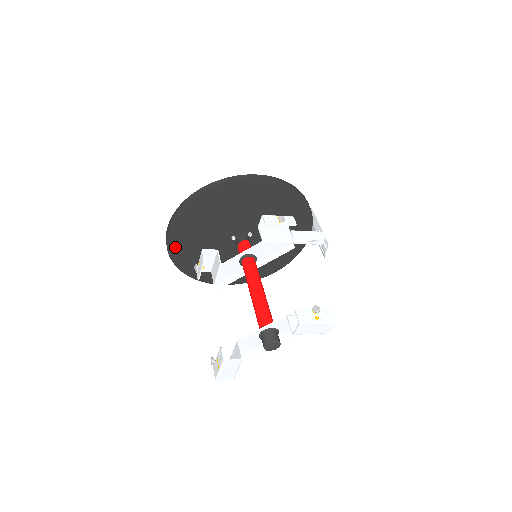
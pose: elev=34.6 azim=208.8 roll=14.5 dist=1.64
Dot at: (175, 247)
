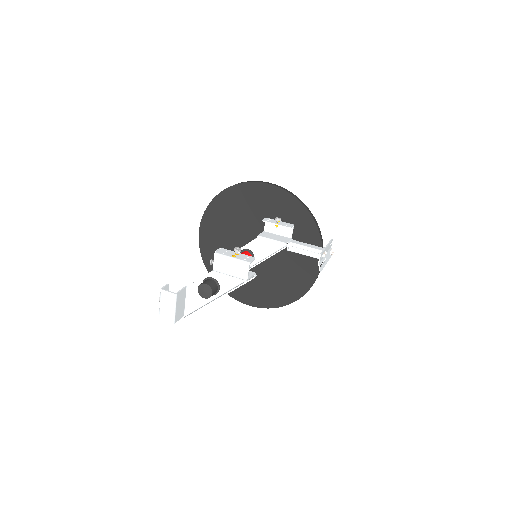
Dot at: (205, 247)
